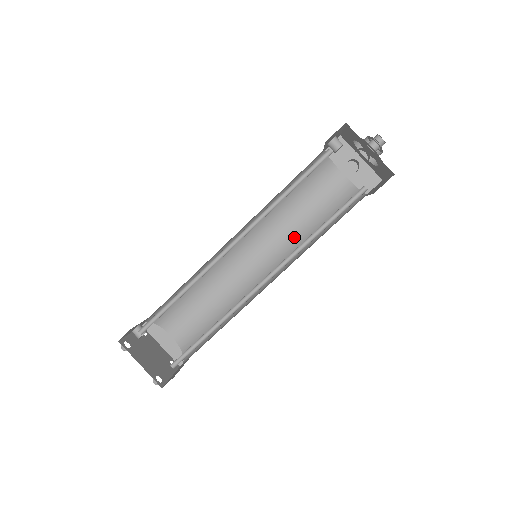
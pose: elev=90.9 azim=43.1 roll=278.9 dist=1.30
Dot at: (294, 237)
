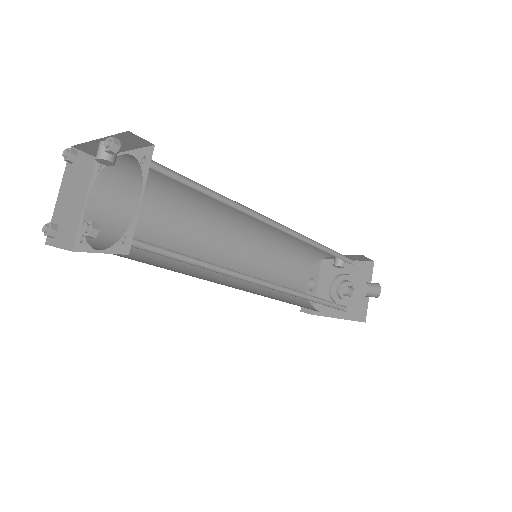
Dot at: (259, 278)
